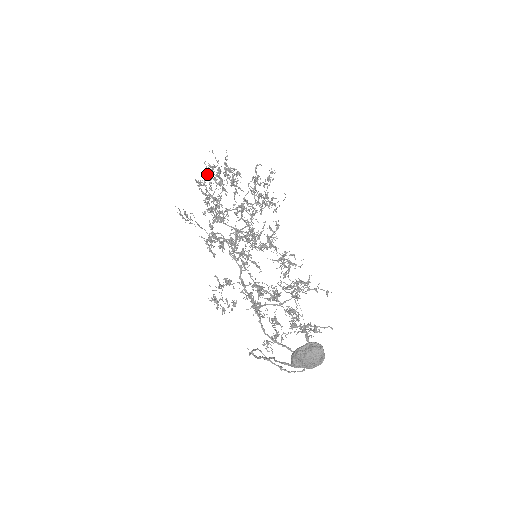
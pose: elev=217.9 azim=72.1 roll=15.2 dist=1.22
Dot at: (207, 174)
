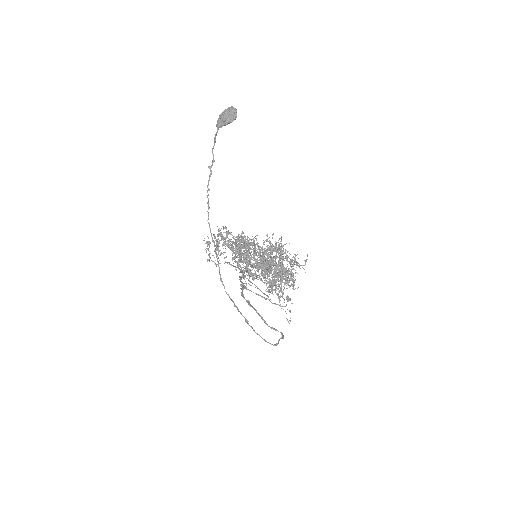
Dot at: (246, 250)
